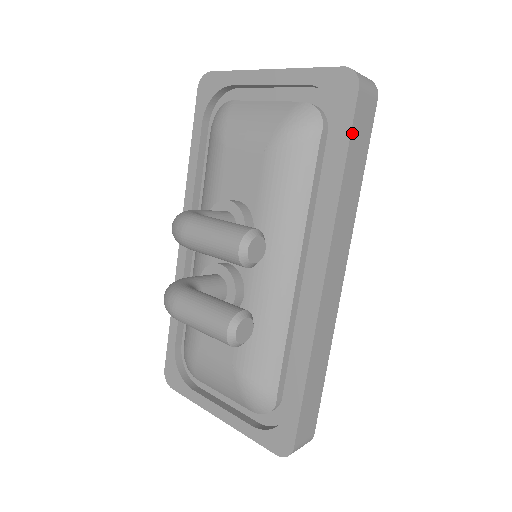
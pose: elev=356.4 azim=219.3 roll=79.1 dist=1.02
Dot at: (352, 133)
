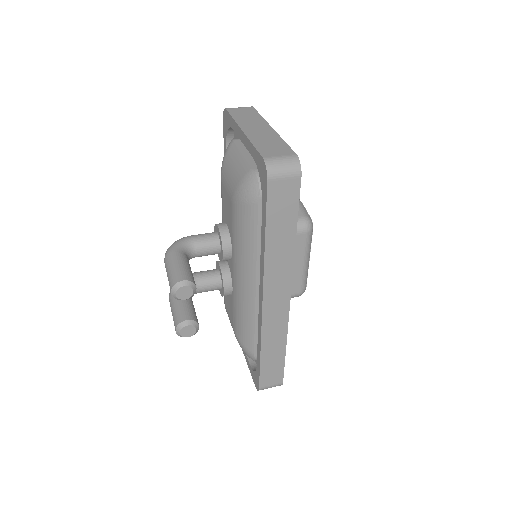
Dot at: (268, 211)
